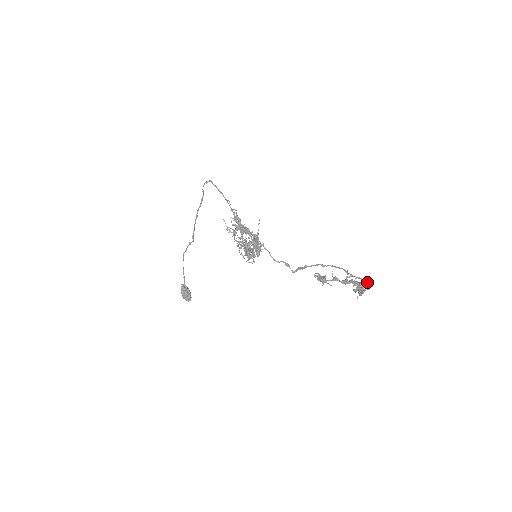
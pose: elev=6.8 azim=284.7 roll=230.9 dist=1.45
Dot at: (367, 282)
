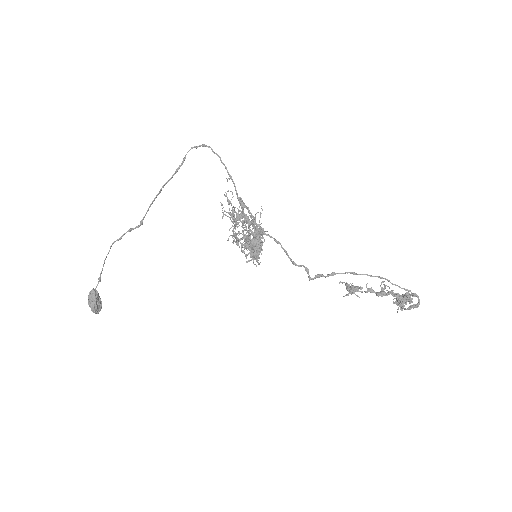
Dot at: (410, 295)
